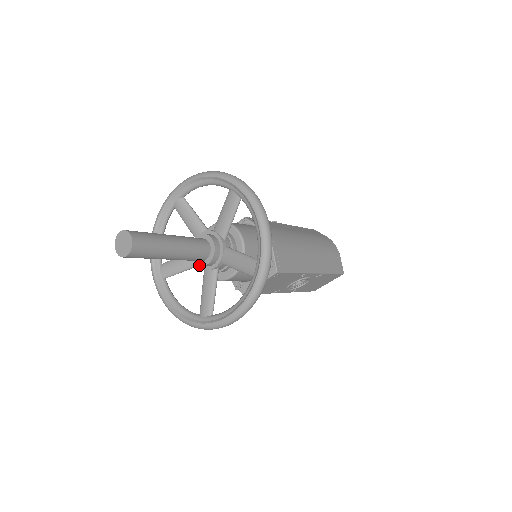
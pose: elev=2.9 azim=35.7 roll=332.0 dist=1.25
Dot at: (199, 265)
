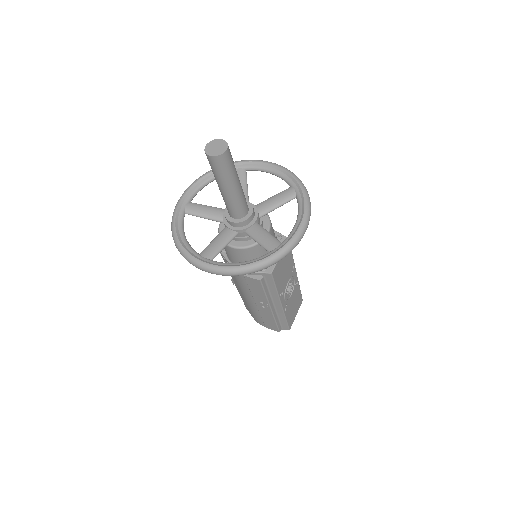
Dot at: (244, 220)
